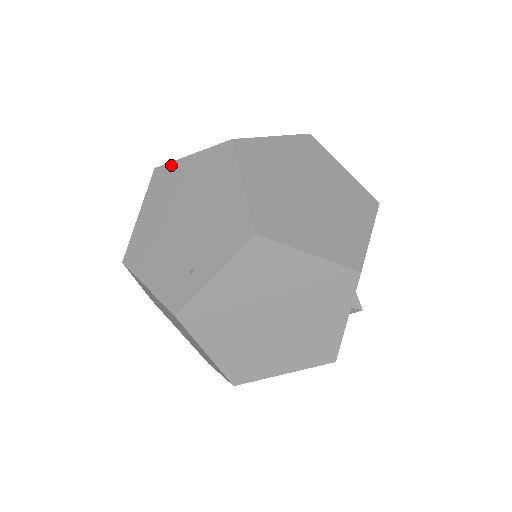
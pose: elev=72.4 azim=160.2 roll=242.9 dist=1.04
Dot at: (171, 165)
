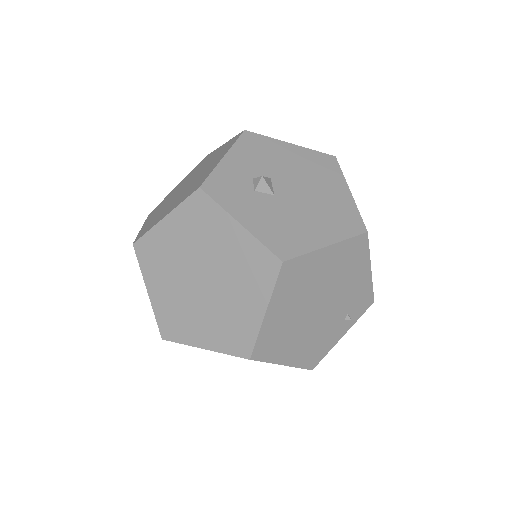
Dot at: occluded
